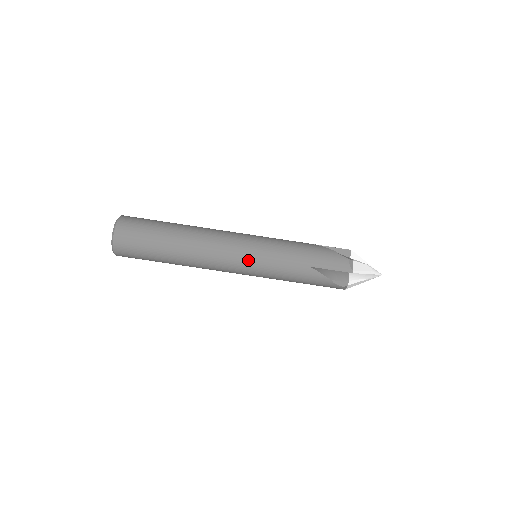
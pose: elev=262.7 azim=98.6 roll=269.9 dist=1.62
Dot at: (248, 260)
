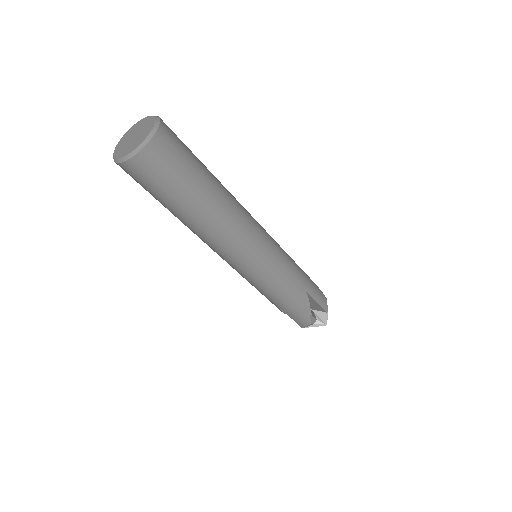
Dot at: (267, 256)
